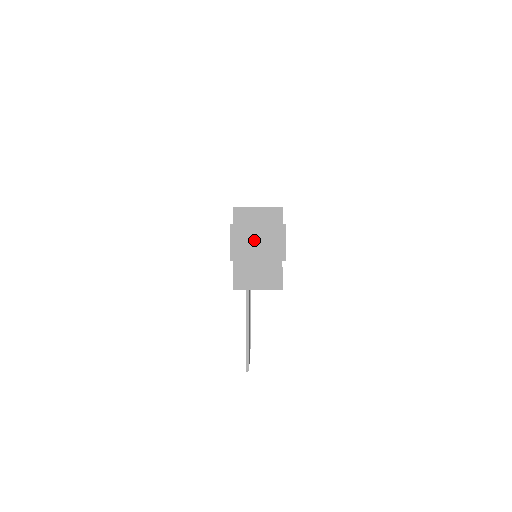
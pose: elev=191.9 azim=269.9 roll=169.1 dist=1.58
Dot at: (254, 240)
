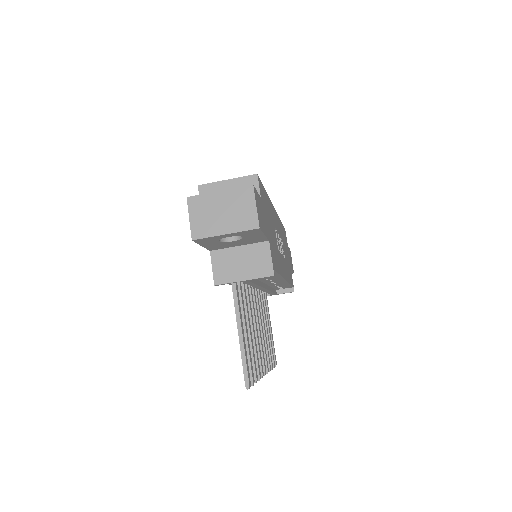
Dot at: (217, 210)
